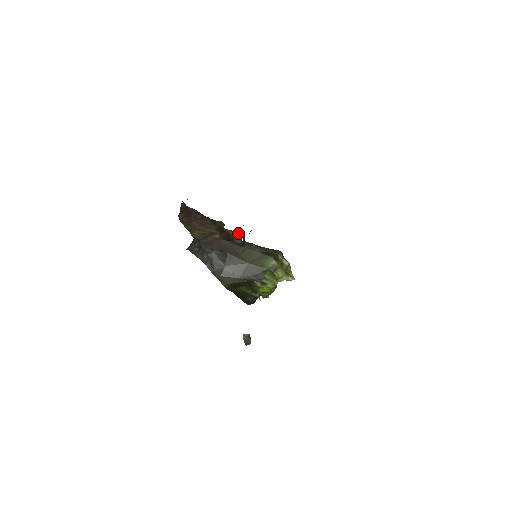
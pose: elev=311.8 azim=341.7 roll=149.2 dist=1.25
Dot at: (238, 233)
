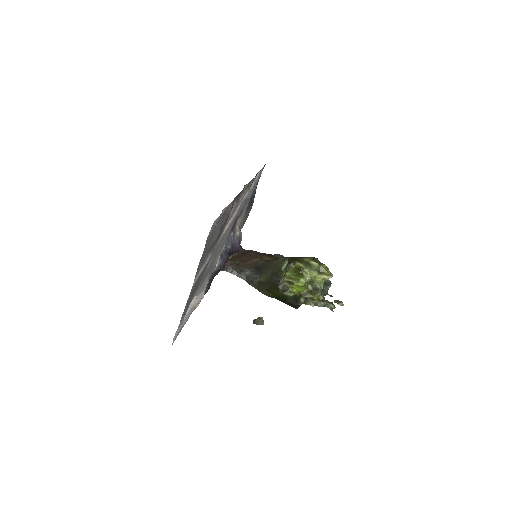
Dot at: occluded
